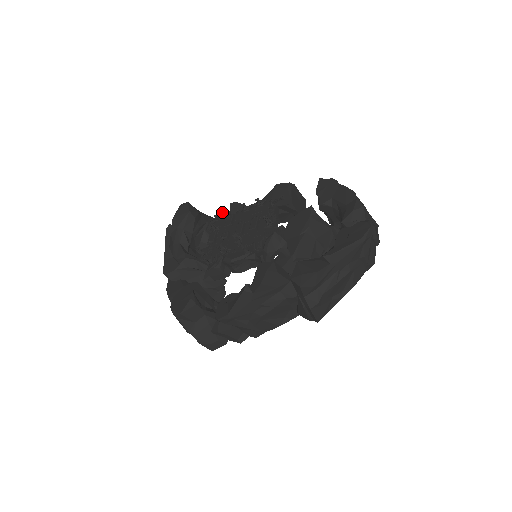
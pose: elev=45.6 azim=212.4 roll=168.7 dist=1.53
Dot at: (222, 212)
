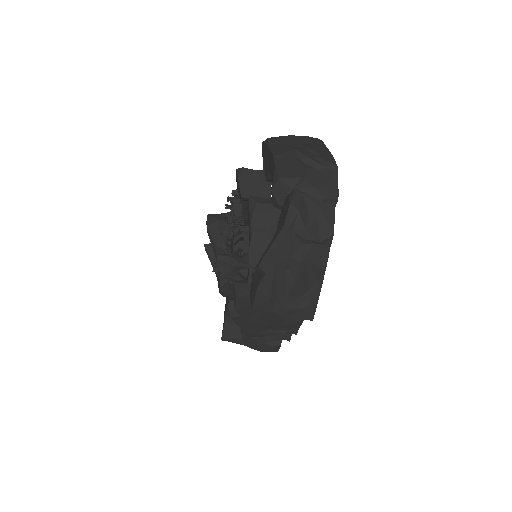
Dot at: occluded
